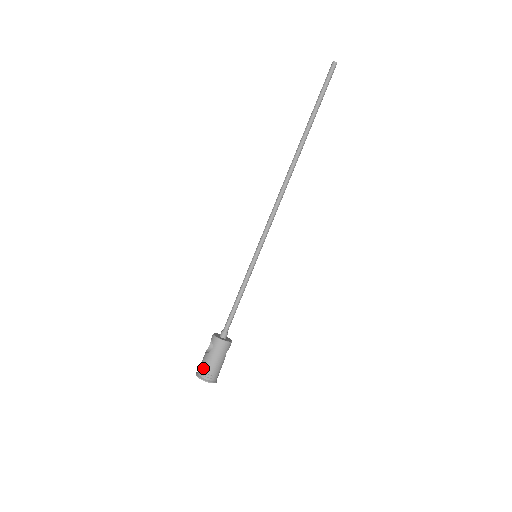
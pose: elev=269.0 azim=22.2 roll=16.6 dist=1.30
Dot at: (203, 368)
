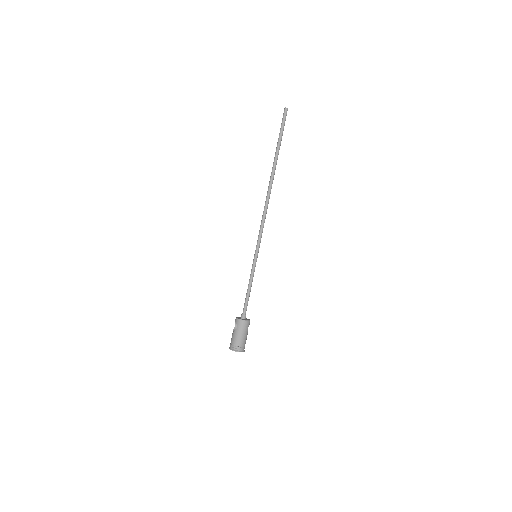
Dot at: (233, 343)
